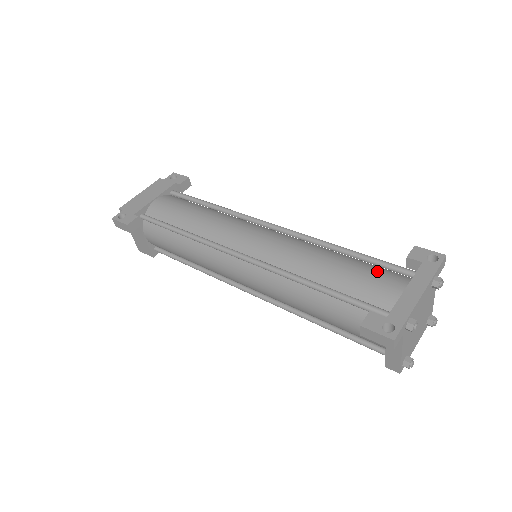
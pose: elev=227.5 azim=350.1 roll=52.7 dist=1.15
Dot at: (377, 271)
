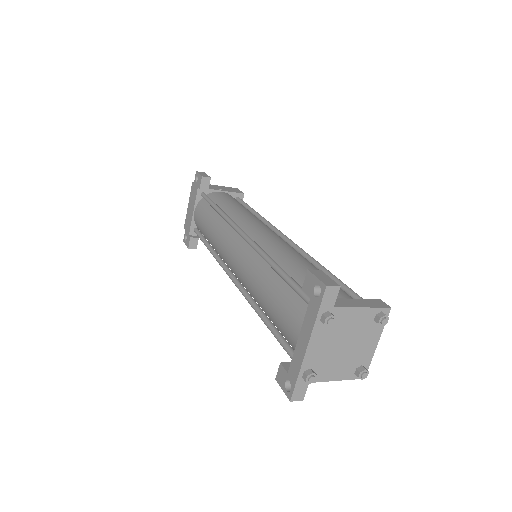
Dot at: (288, 306)
